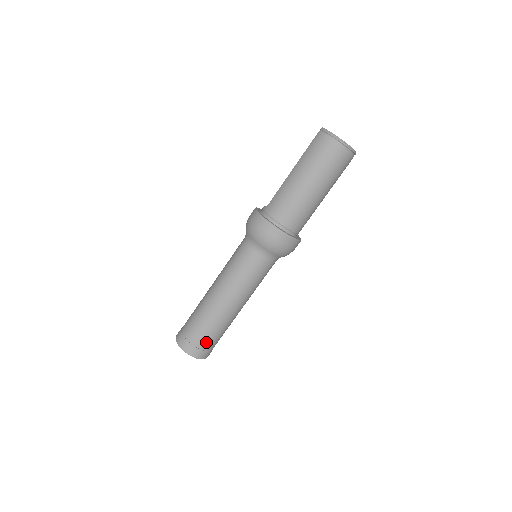
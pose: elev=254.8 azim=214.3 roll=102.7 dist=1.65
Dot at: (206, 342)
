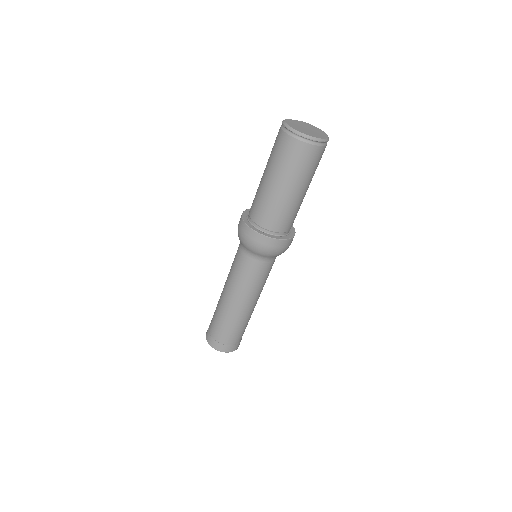
Dot at: (219, 335)
